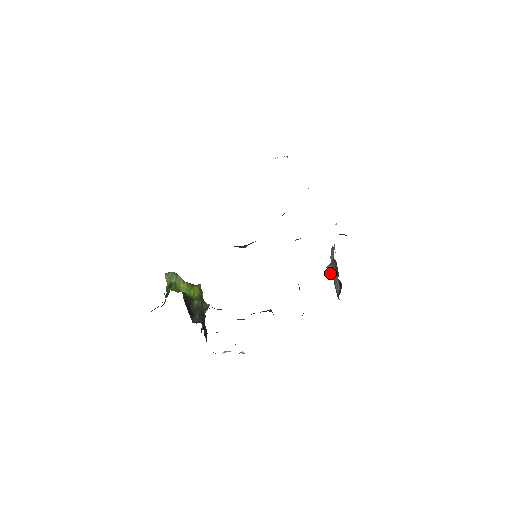
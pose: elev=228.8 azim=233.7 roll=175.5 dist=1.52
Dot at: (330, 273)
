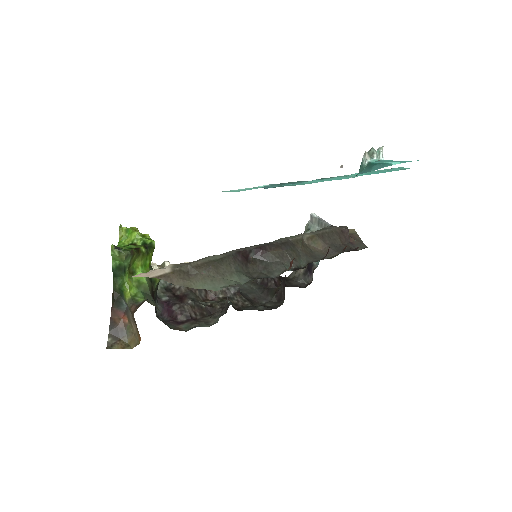
Dot at: occluded
